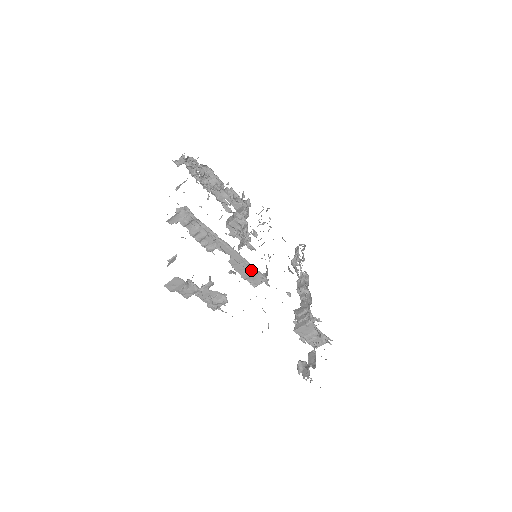
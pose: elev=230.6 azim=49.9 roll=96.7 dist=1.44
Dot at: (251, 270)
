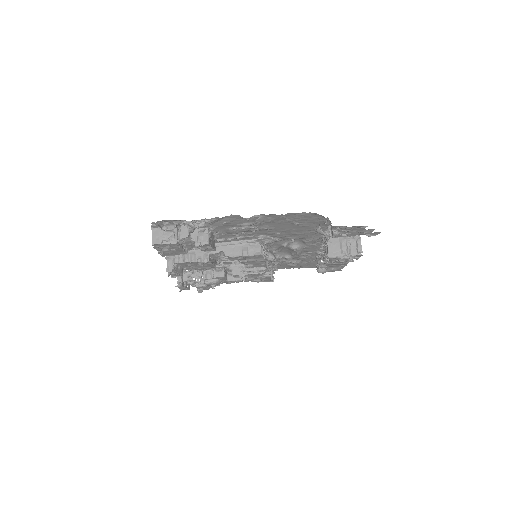
Dot at: (244, 246)
